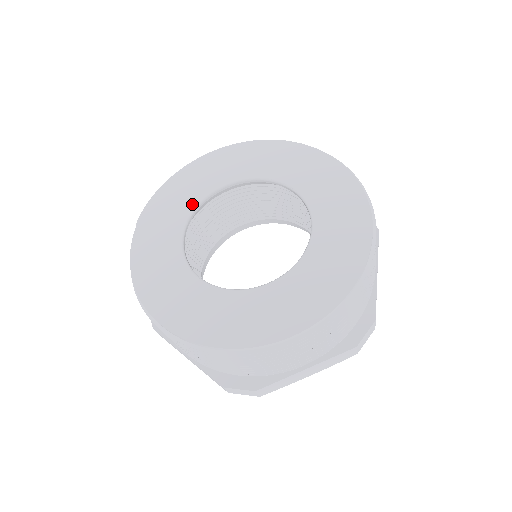
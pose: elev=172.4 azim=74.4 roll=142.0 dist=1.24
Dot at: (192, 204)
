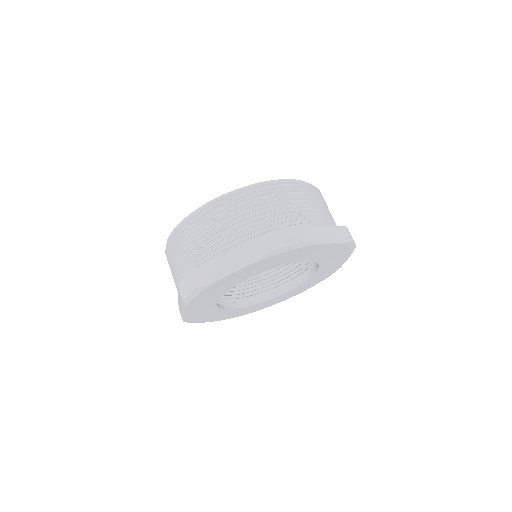
Dot at: occluded
